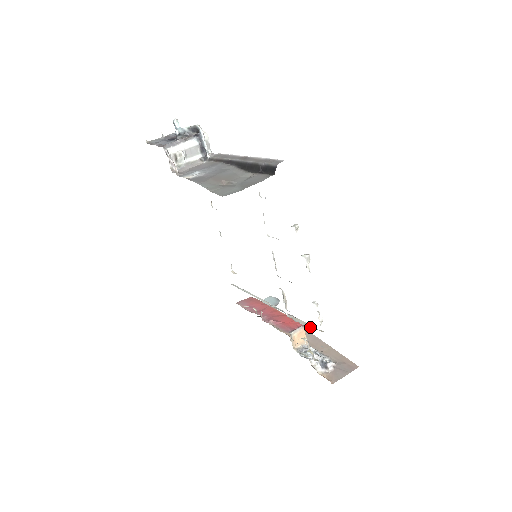
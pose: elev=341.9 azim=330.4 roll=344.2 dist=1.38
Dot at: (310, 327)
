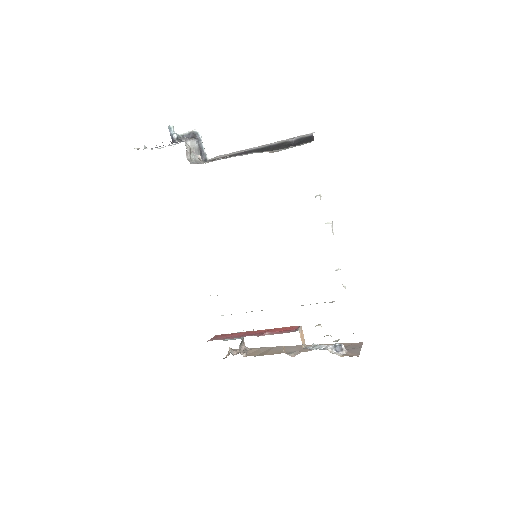
Dot at: (331, 302)
